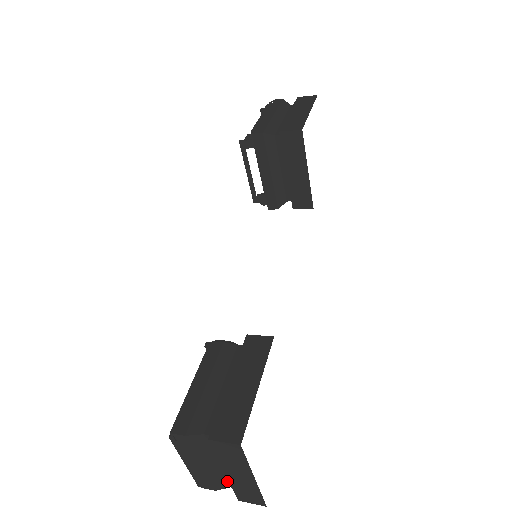
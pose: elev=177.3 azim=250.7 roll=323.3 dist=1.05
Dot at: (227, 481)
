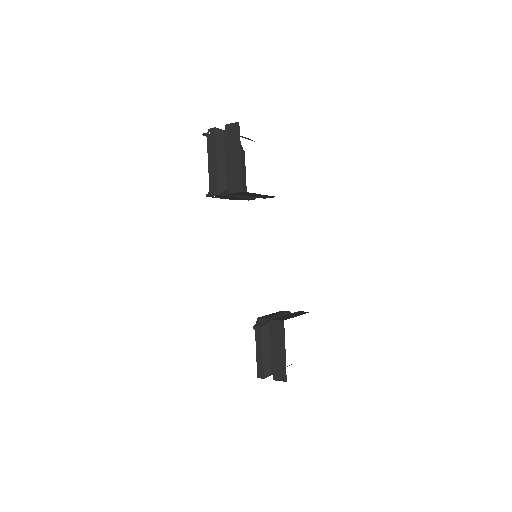
Dot at: occluded
